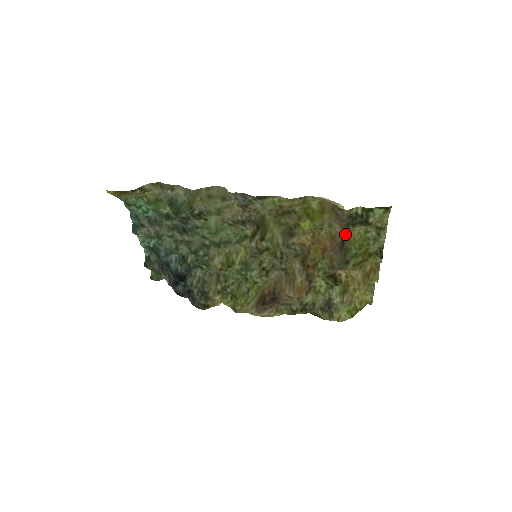
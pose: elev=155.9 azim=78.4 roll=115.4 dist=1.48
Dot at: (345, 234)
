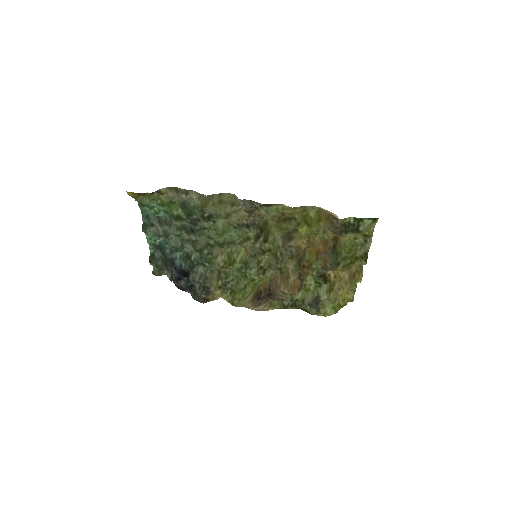
Dot at: (337, 240)
